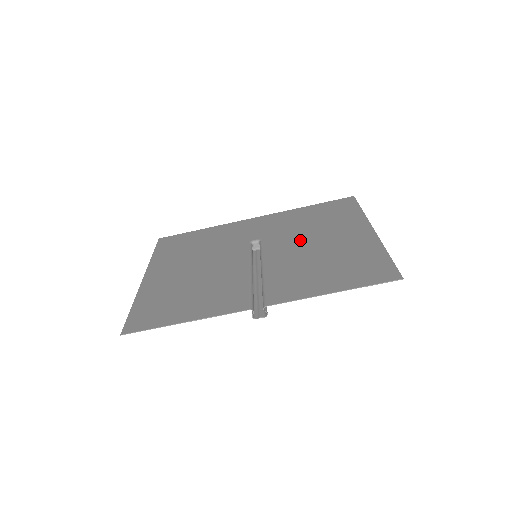
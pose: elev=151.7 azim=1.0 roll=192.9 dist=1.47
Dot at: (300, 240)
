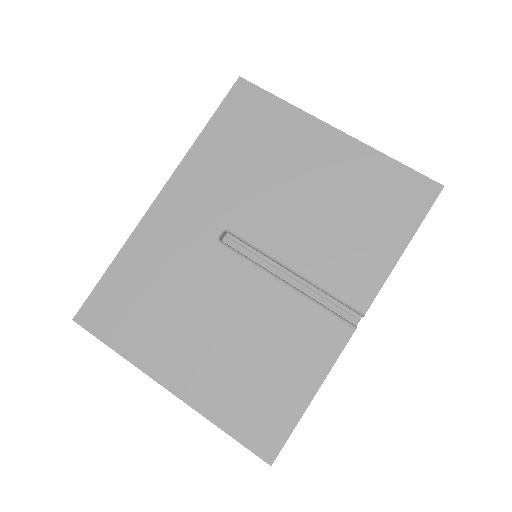
Dot at: (276, 198)
